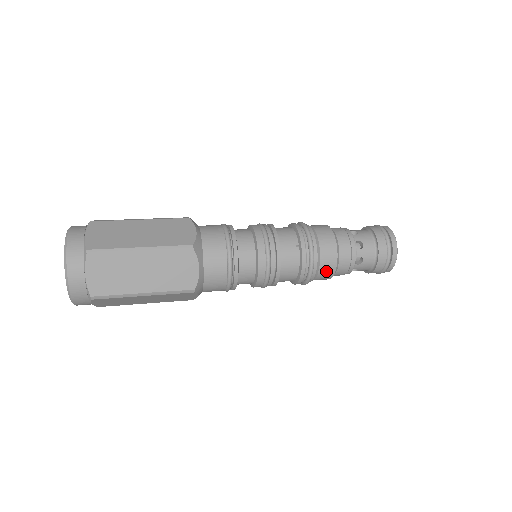
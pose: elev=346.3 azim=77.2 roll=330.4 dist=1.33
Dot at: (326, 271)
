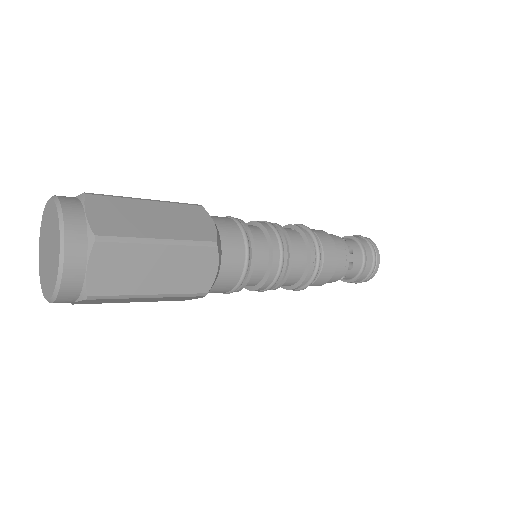
Dot at: (329, 251)
